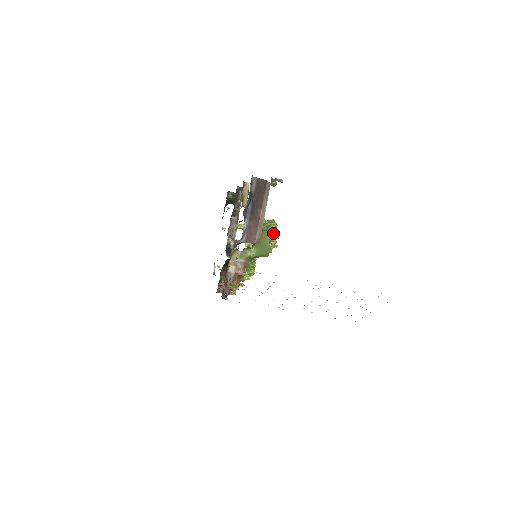
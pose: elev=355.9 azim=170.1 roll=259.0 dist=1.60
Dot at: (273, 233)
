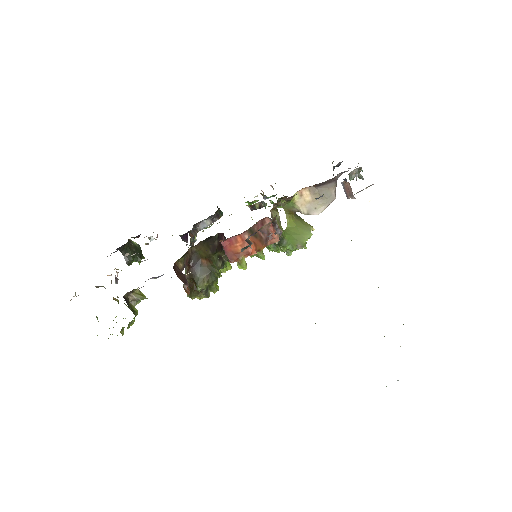
Dot at: occluded
